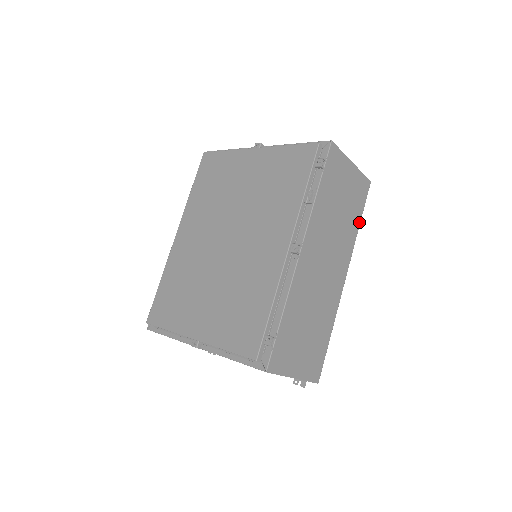
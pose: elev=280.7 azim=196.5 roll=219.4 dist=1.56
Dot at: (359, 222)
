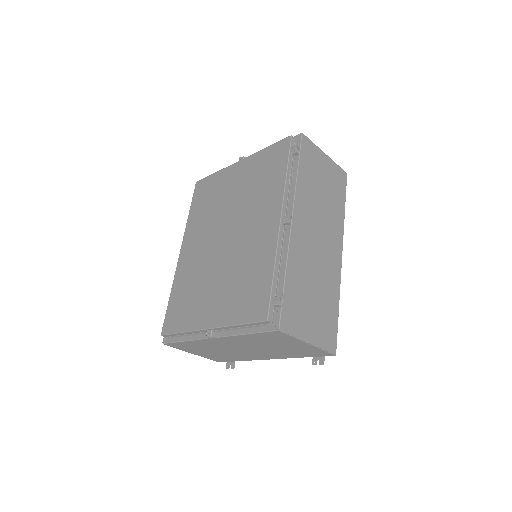
Dot at: (344, 207)
